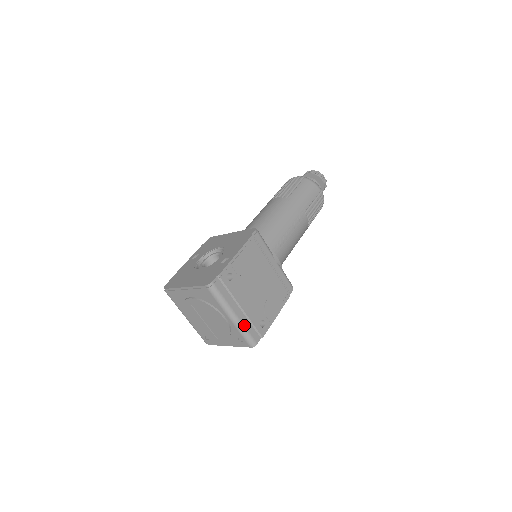
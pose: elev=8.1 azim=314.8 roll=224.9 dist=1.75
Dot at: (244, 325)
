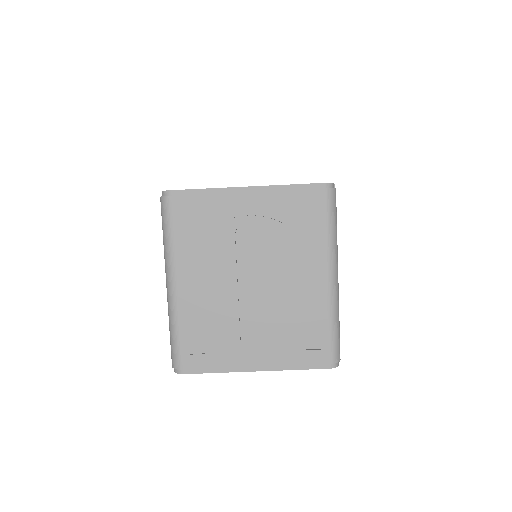
Dot at: (338, 308)
